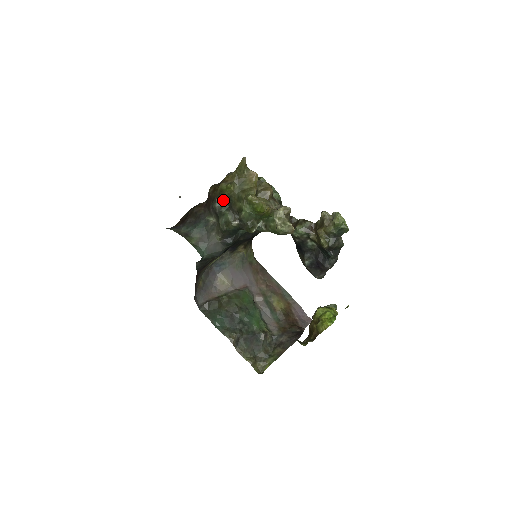
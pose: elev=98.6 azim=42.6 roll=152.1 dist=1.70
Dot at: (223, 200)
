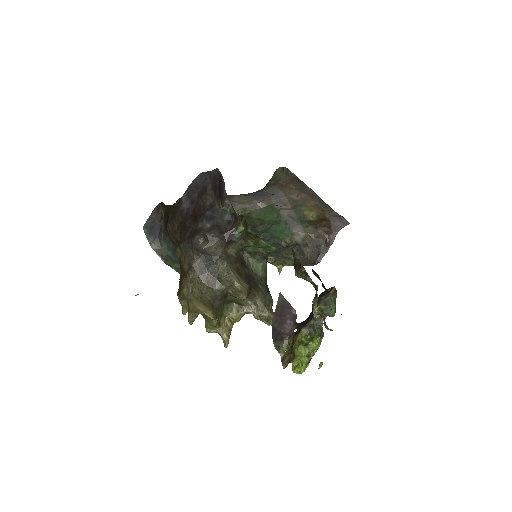
Dot at: occluded
